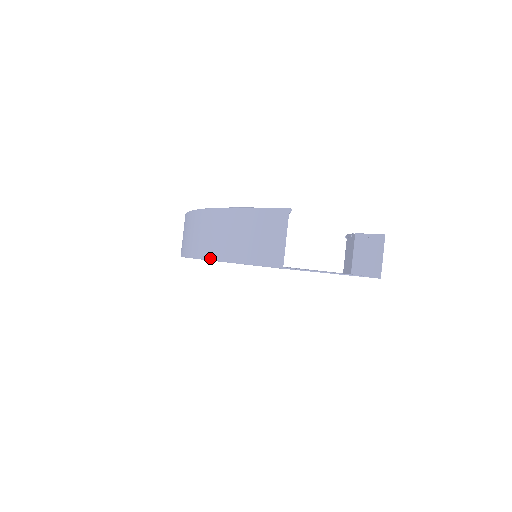
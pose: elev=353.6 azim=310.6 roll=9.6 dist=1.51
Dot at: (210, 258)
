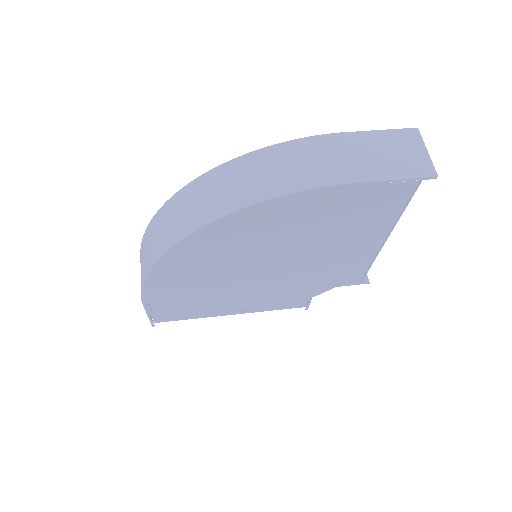
Dot at: (323, 184)
